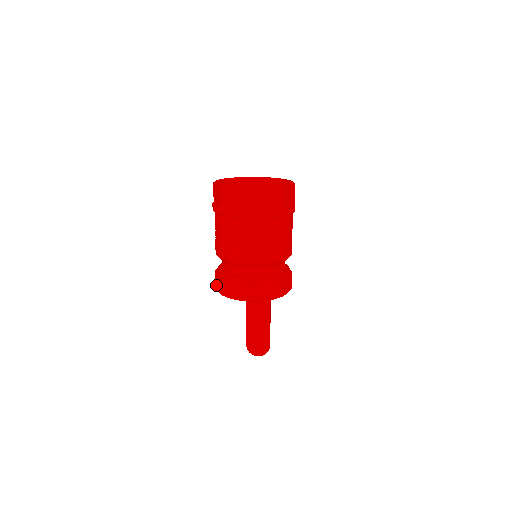
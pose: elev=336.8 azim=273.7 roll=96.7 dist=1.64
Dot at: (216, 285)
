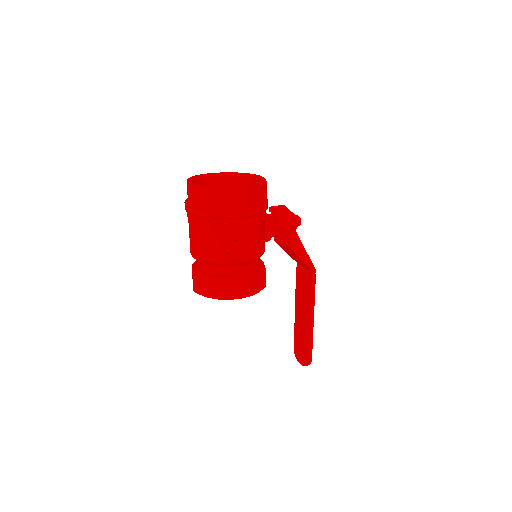
Dot at: occluded
